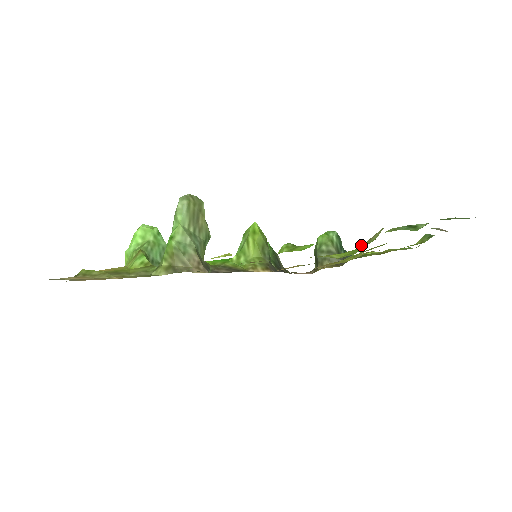
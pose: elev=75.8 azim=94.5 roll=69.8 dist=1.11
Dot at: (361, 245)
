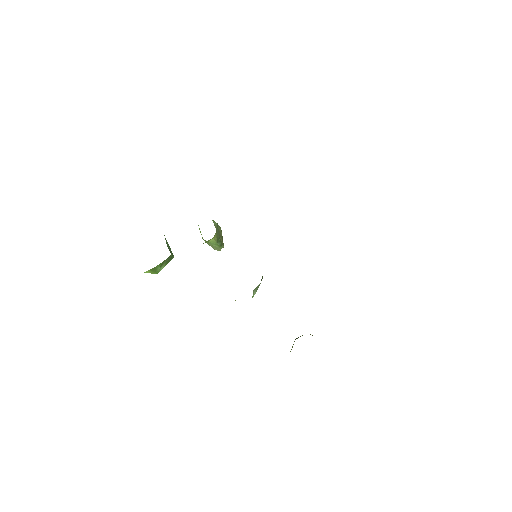
Dot at: occluded
